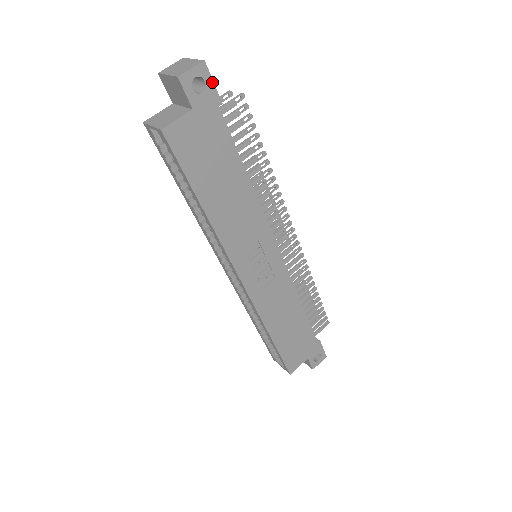
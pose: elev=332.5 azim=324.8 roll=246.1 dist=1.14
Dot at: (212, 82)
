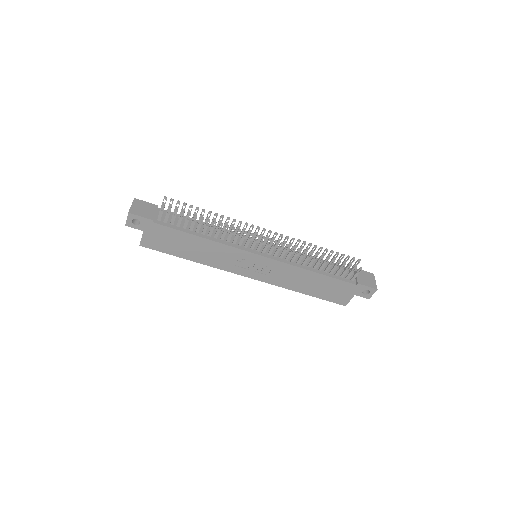
Dot at: (140, 217)
